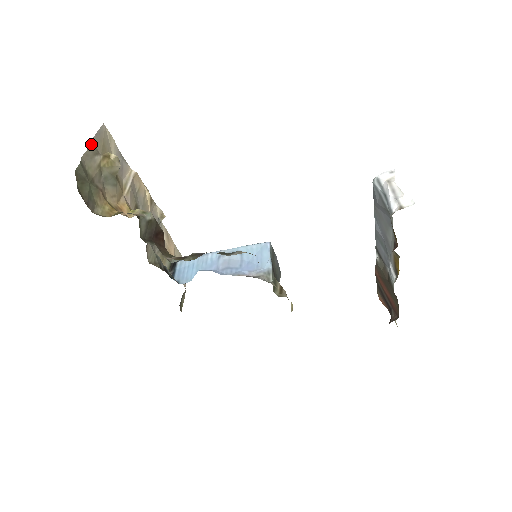
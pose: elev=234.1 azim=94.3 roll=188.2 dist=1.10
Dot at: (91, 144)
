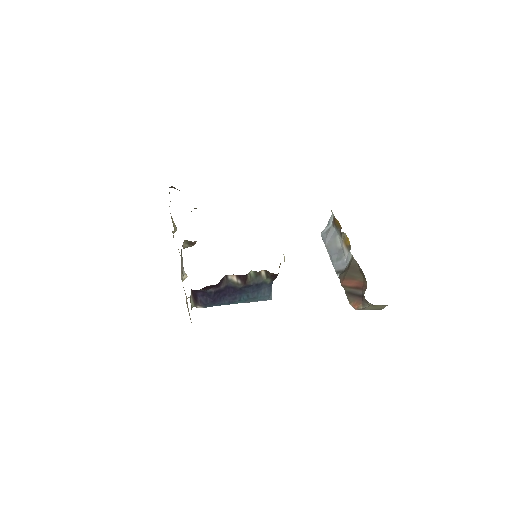
Dot at: occluded
